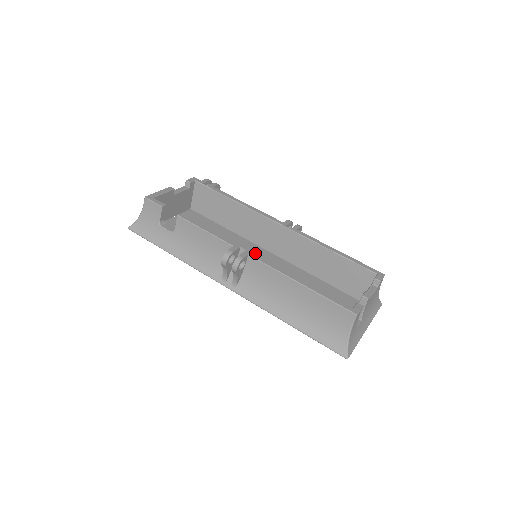
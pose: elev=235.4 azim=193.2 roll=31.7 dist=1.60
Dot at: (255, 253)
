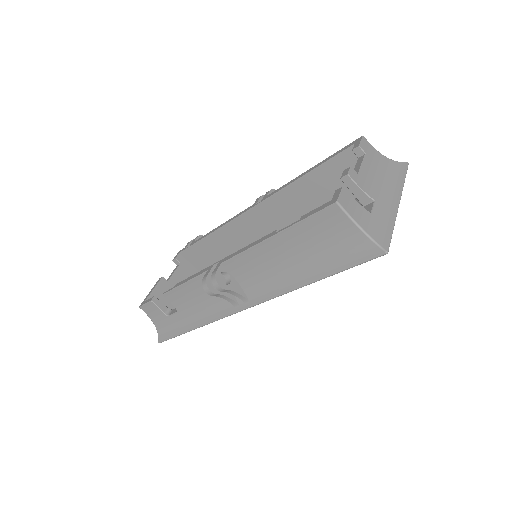
Dot at: occluded
